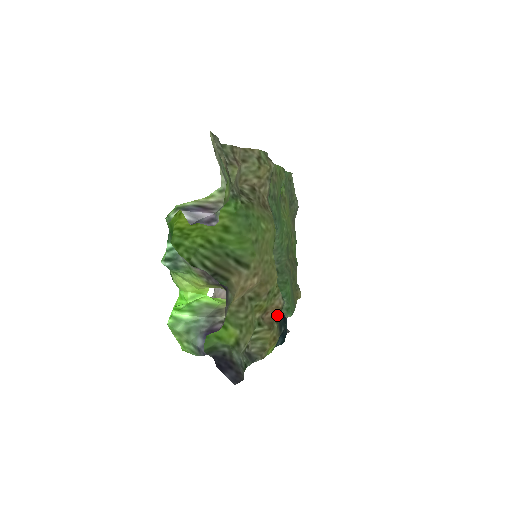
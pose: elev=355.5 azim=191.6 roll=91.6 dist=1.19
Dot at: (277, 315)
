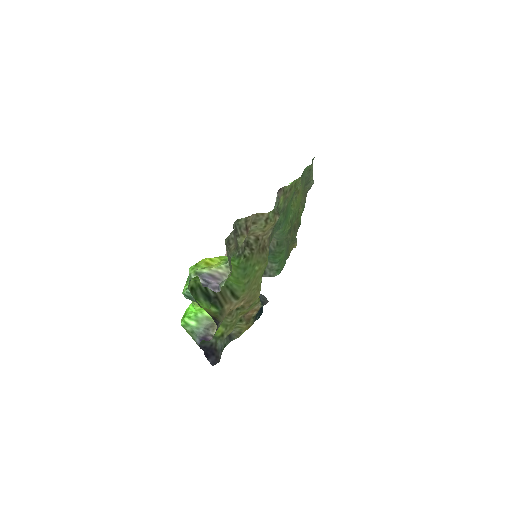
Dot at: (254, 314)
